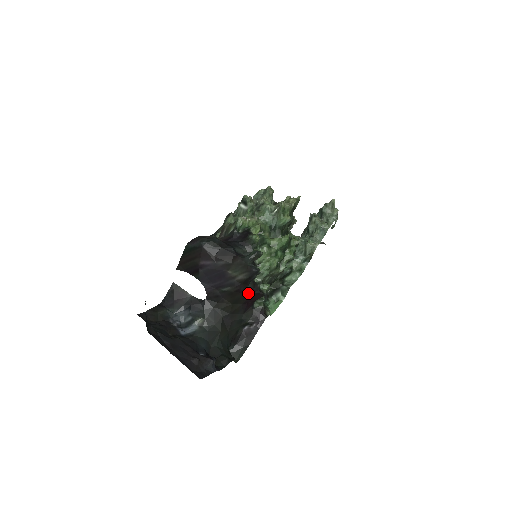
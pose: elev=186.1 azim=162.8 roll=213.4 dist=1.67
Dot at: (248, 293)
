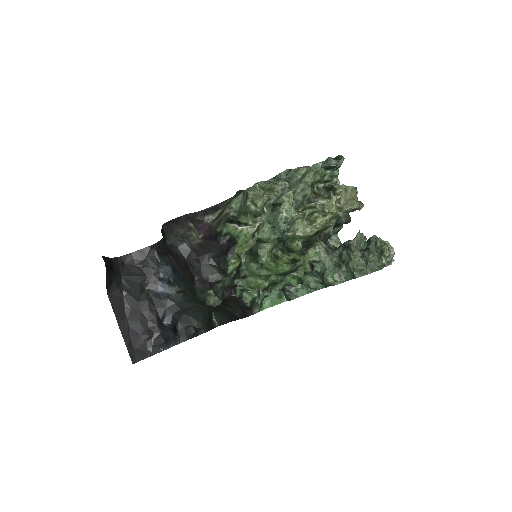
Dot at: occluded
